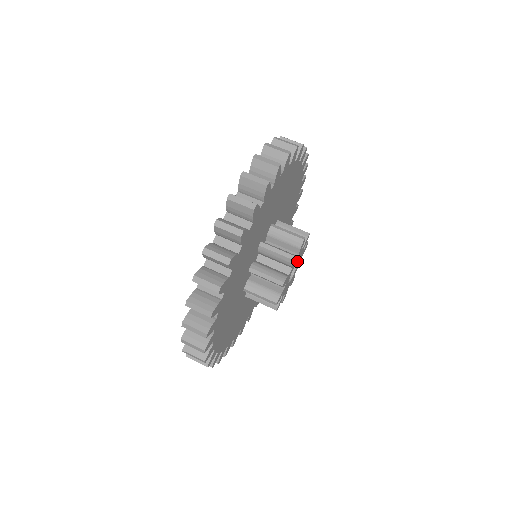
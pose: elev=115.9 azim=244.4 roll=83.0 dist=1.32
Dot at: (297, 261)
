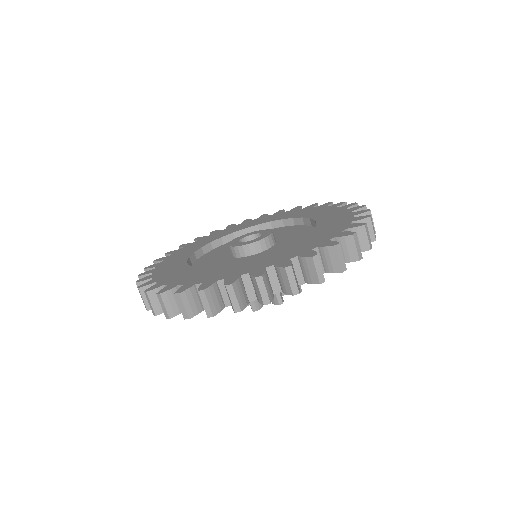
Dot at: occluded
